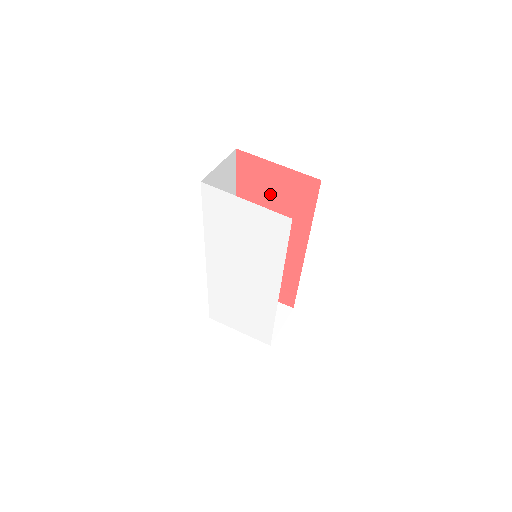
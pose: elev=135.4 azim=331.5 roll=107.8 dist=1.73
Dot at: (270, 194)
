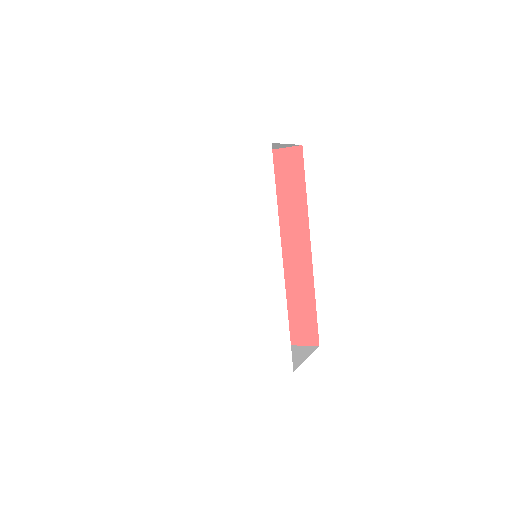
Dot at: occluded
